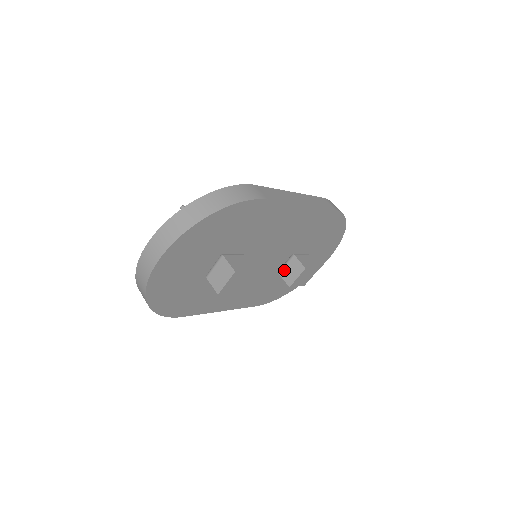
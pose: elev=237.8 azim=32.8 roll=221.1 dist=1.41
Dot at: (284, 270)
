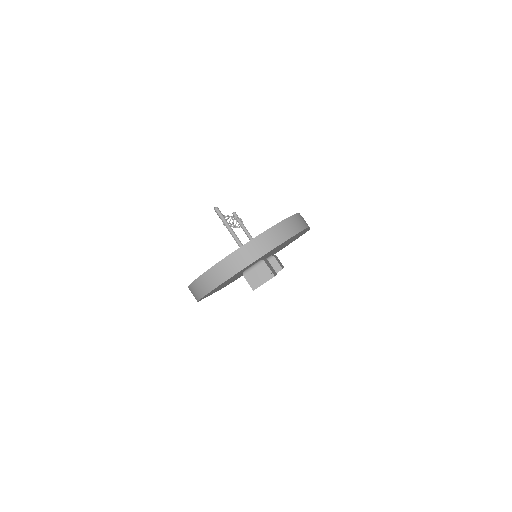
Dot at: occluded
